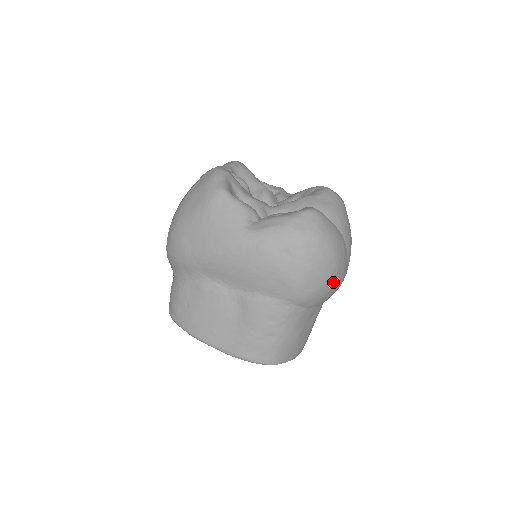
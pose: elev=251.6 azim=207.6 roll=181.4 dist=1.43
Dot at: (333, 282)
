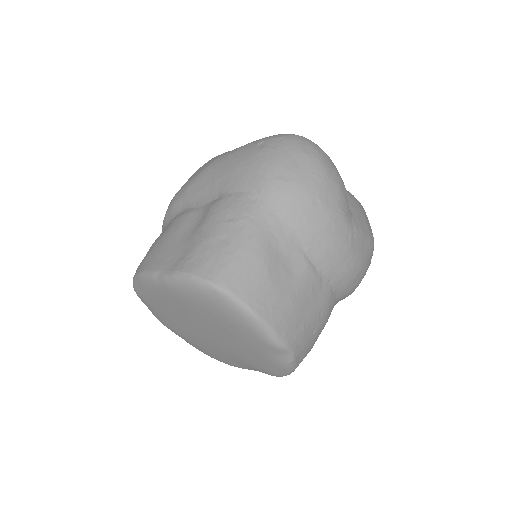
Dot at: (316, 189)
